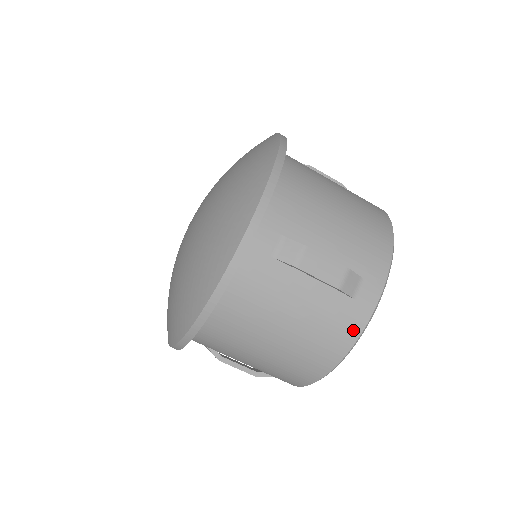
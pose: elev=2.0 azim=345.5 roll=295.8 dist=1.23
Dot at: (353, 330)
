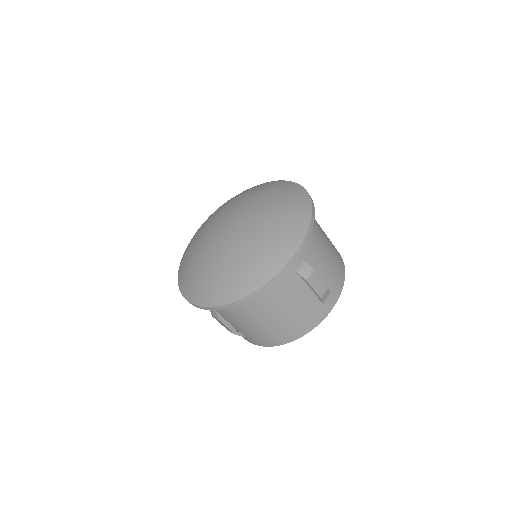
Dot at: (316, 321)
